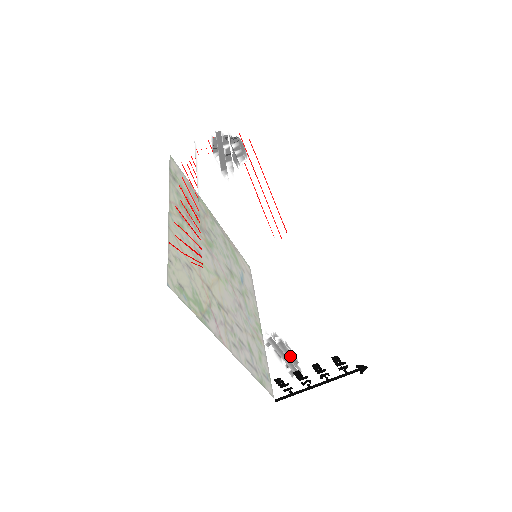
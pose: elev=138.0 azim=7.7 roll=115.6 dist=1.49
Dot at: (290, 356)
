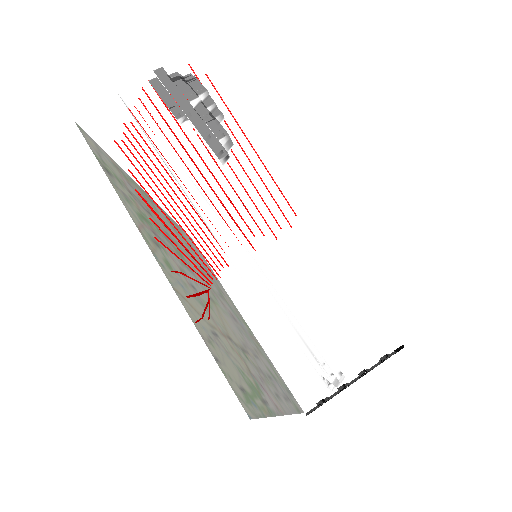
Dot at: (342, 379)
